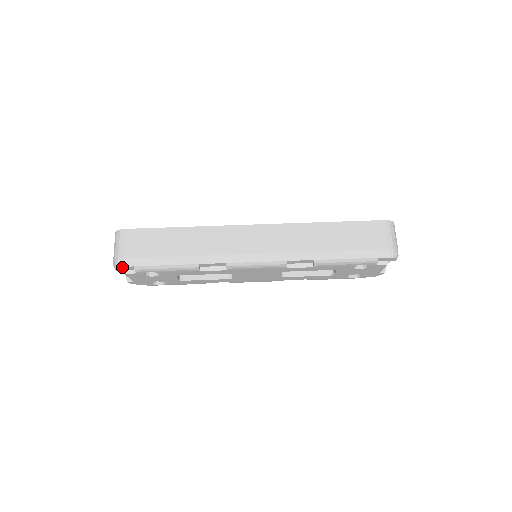
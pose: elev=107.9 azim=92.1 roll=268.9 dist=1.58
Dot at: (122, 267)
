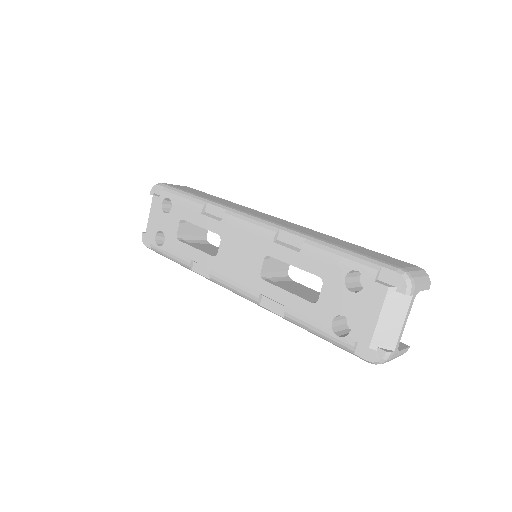
Dot at: (157, 186)
